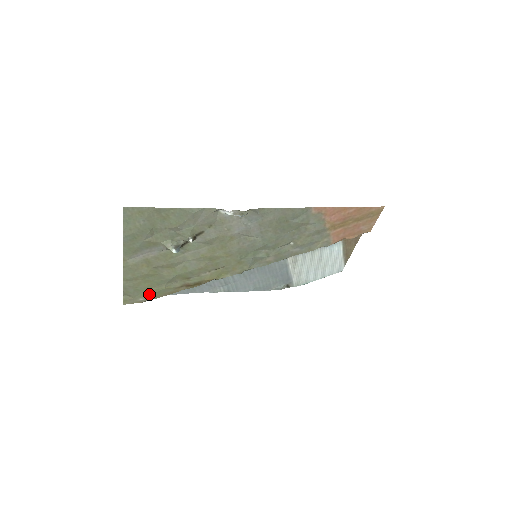
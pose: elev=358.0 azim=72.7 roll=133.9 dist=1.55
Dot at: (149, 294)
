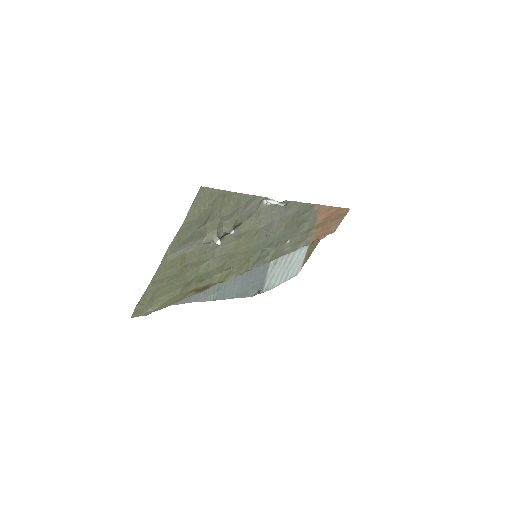
Dot at: (161, 302)
